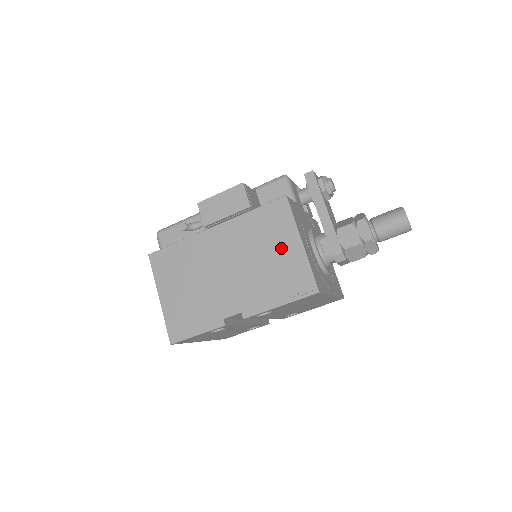
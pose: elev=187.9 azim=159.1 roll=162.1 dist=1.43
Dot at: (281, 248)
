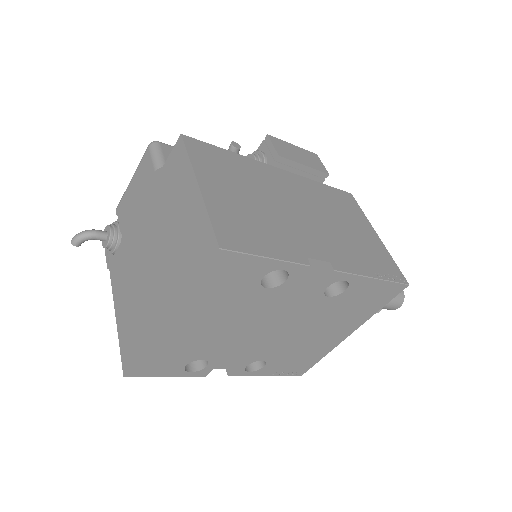
Dot at: (359, 228)
